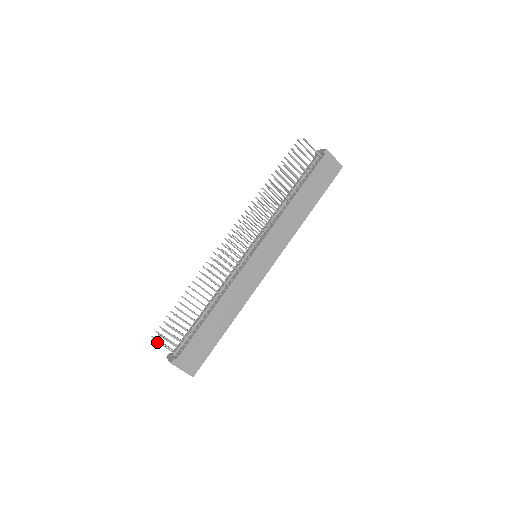
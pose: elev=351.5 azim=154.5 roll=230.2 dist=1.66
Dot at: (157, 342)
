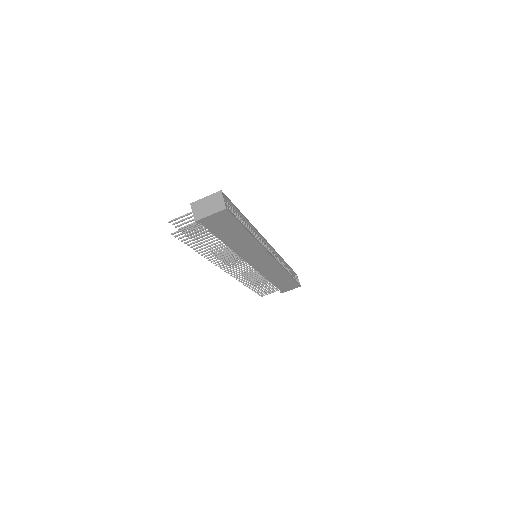
Dot at: occluded
